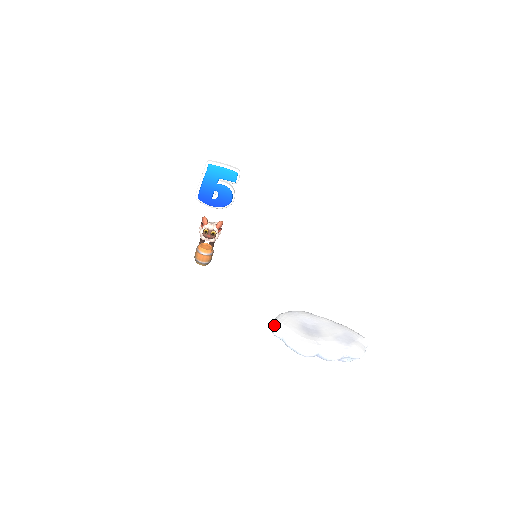
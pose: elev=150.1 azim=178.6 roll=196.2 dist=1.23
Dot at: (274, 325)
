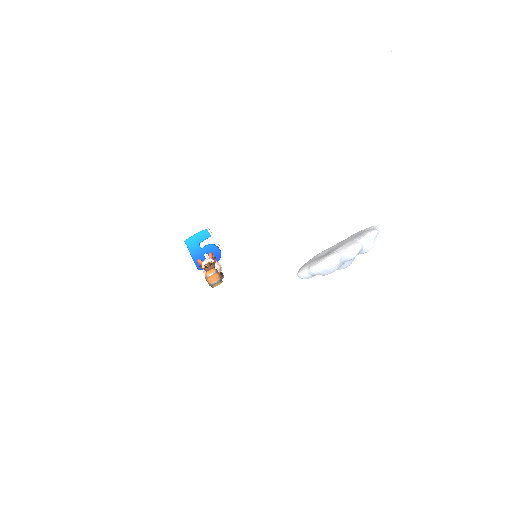
Dot at: (297, 273)
